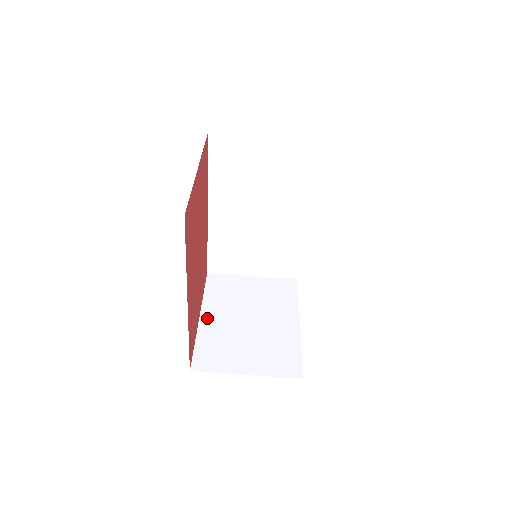
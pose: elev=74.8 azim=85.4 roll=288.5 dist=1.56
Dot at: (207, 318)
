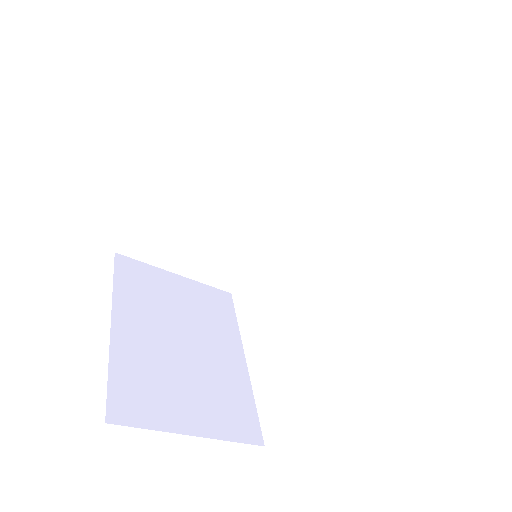
Dot at: (123, 328)
